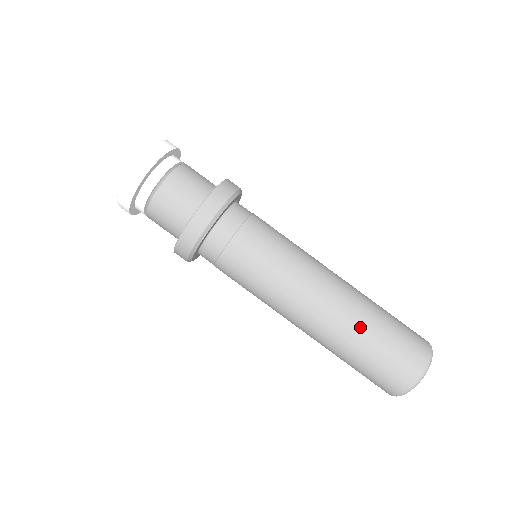
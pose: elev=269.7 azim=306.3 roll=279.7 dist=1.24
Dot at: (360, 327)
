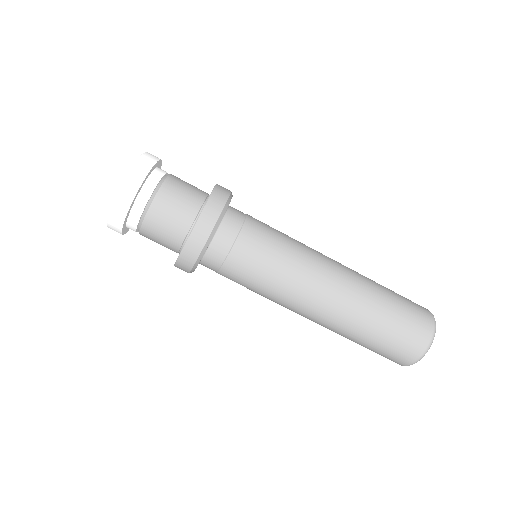
Dot at: (374, 291)
